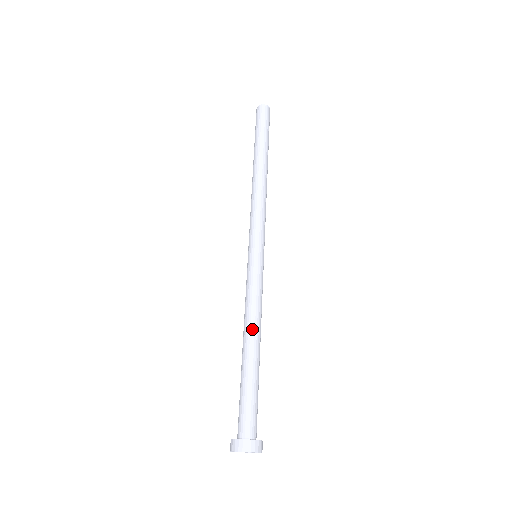
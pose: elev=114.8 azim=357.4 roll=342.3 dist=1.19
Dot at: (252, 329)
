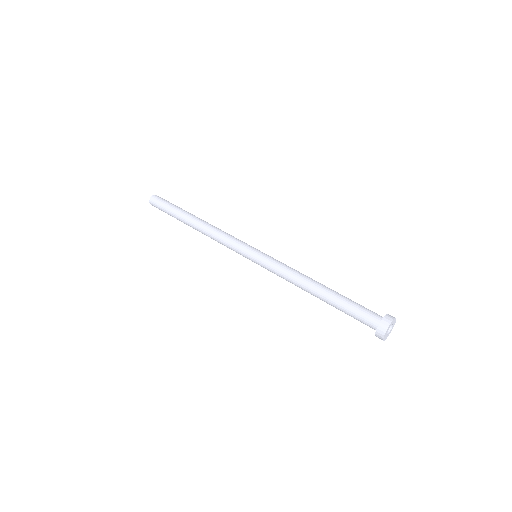
Dot at: (306, 283)
